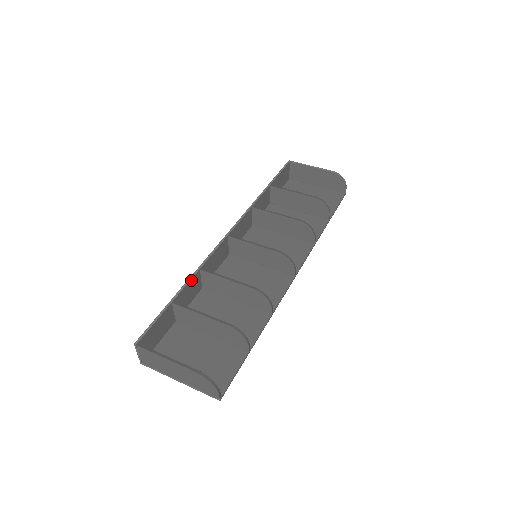
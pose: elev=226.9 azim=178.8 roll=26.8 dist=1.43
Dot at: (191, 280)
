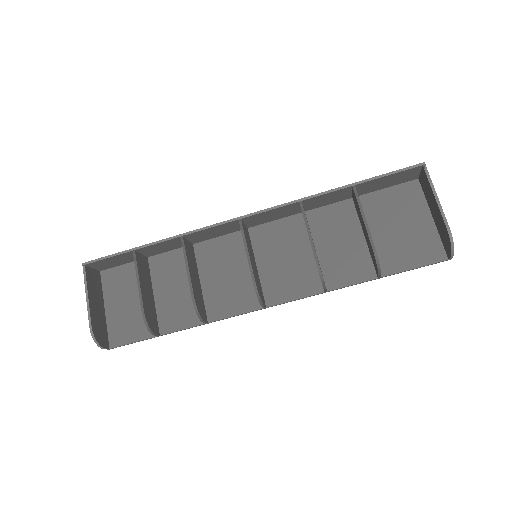
Dot at: (166, 241)
